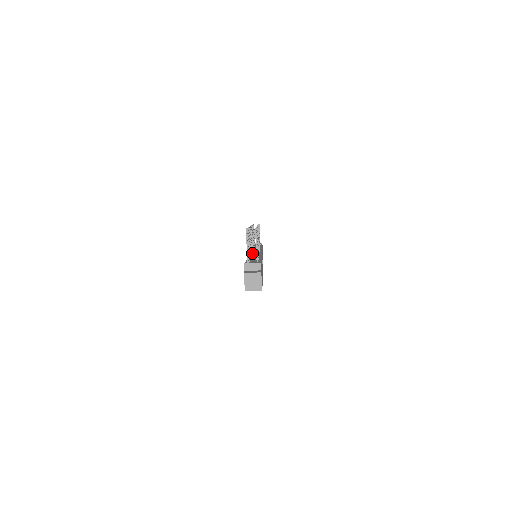
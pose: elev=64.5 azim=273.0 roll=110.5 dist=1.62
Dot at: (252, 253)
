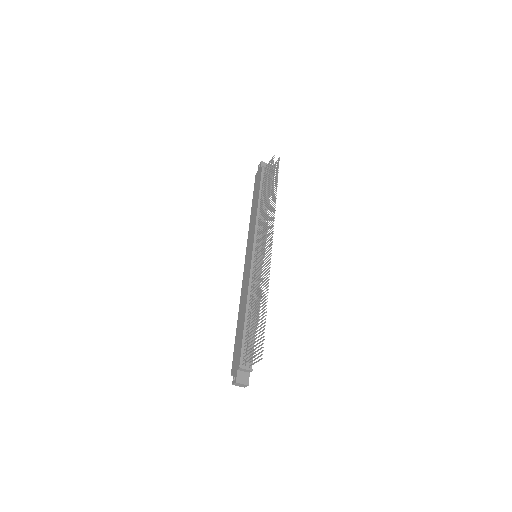
Dot at: (253, 268)
